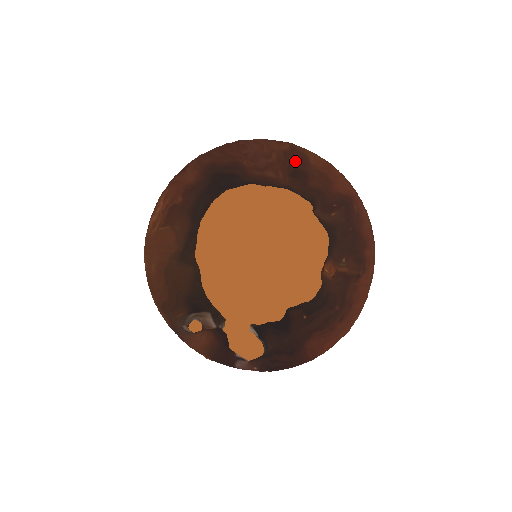
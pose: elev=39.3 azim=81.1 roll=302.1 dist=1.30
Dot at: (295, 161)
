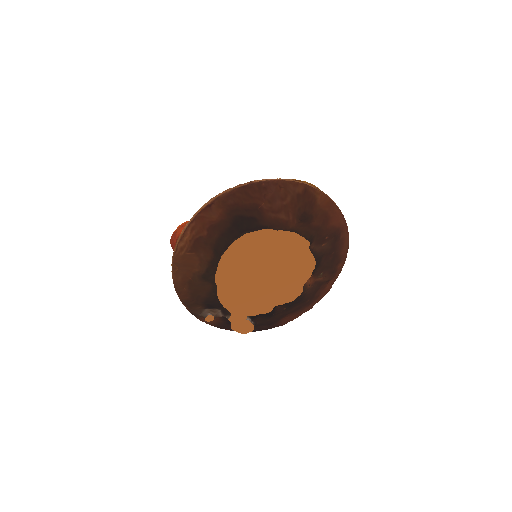
Dot at: (305, 204)
